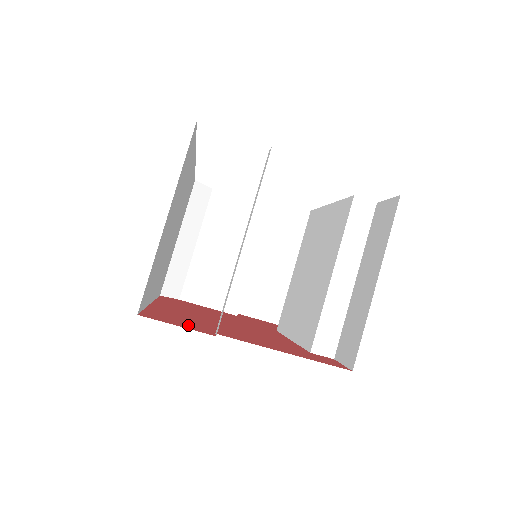
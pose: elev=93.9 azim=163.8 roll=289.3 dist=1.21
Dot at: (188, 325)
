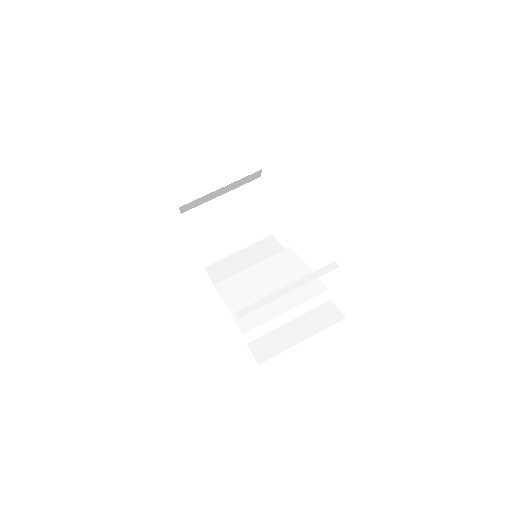
Dot at: occluded
